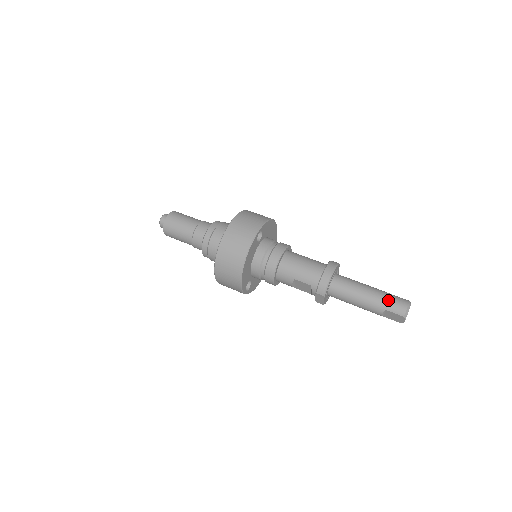
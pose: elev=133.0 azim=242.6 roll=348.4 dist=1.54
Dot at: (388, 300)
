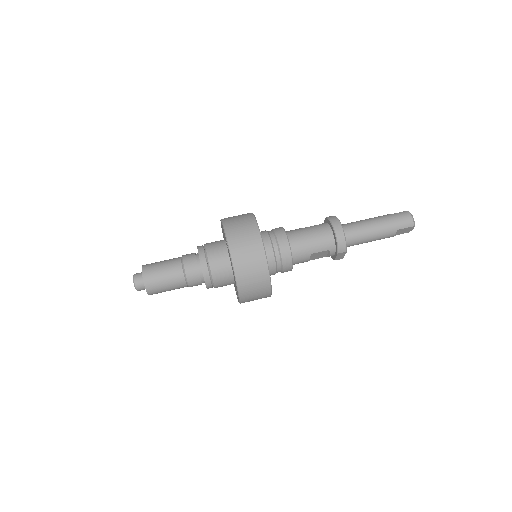
Dot at: (395, 221)
